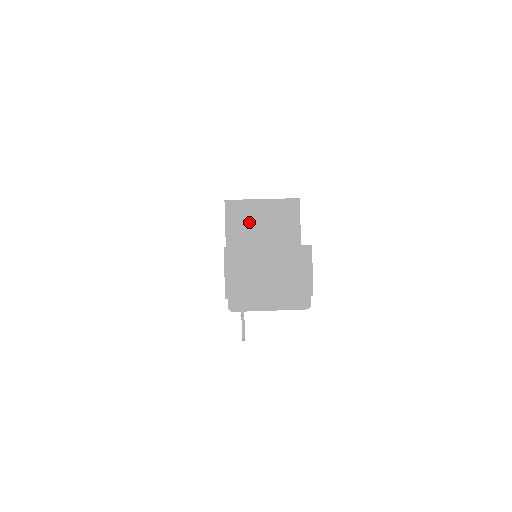
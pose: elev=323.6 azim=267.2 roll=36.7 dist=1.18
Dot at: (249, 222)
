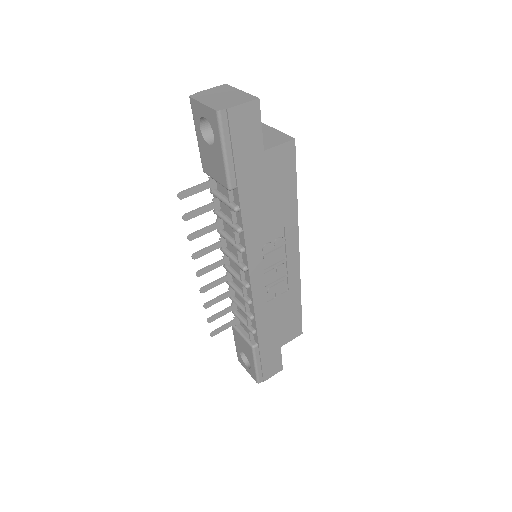
Dot at: occluded
